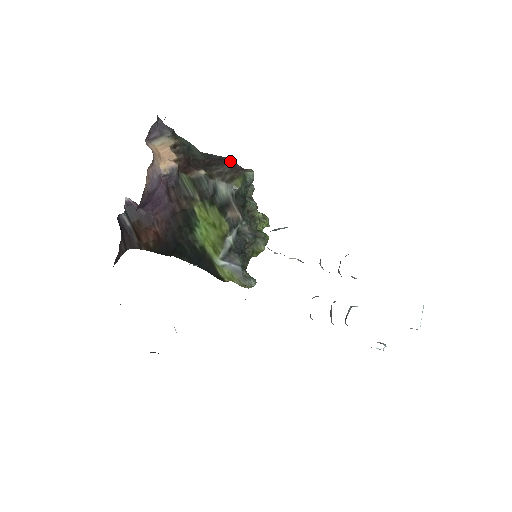
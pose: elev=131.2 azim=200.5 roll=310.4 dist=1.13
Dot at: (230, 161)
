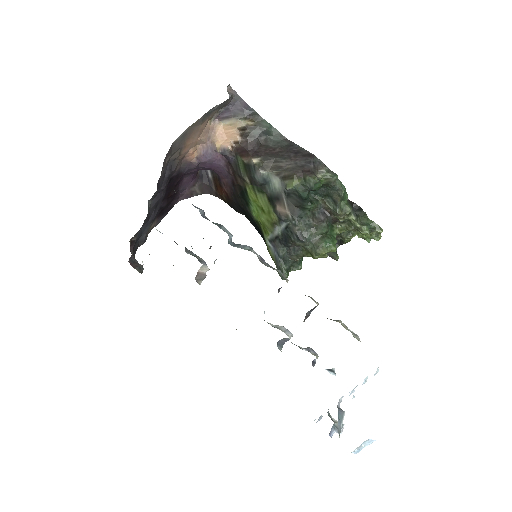
Dot at: (307, 158)
